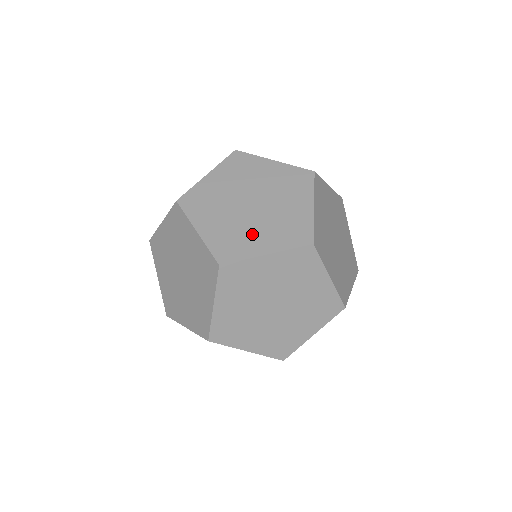
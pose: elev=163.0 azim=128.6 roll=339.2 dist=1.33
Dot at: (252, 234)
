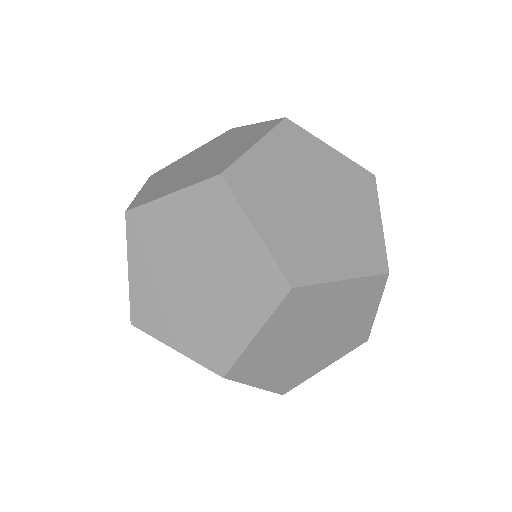
Dot at: (176, 182)
